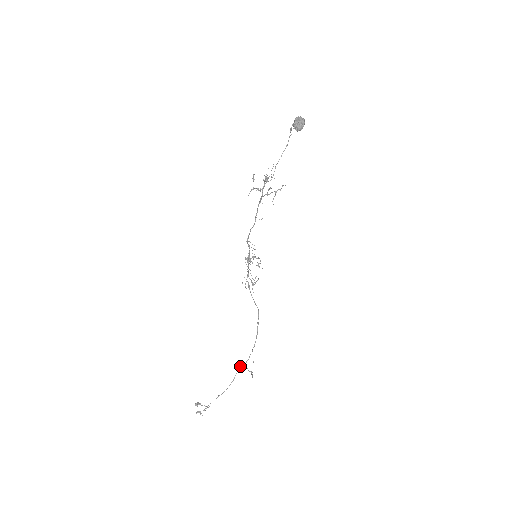
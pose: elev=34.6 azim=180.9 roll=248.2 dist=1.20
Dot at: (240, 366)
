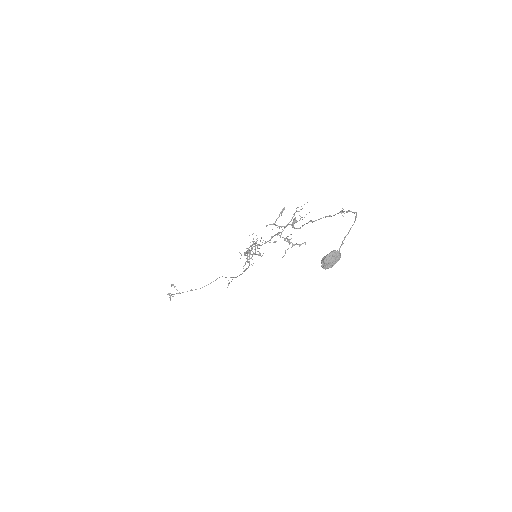
Dot at: occluded
